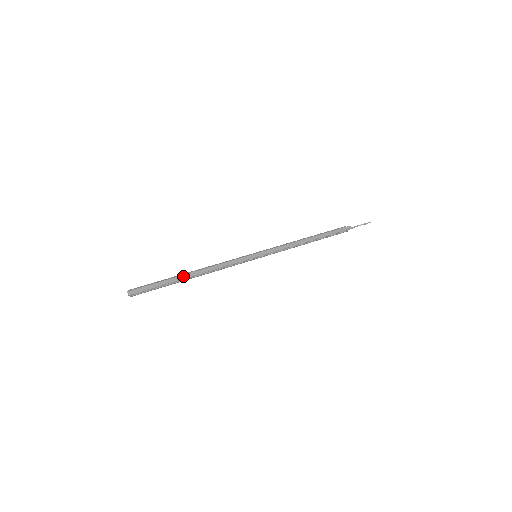
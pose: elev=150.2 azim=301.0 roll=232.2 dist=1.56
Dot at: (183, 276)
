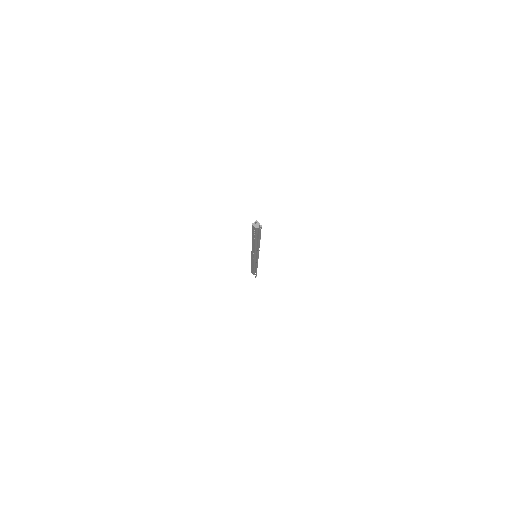
Dot at: (260, 239)
